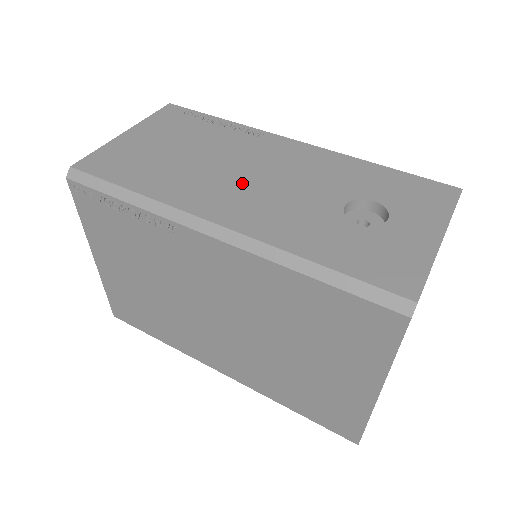
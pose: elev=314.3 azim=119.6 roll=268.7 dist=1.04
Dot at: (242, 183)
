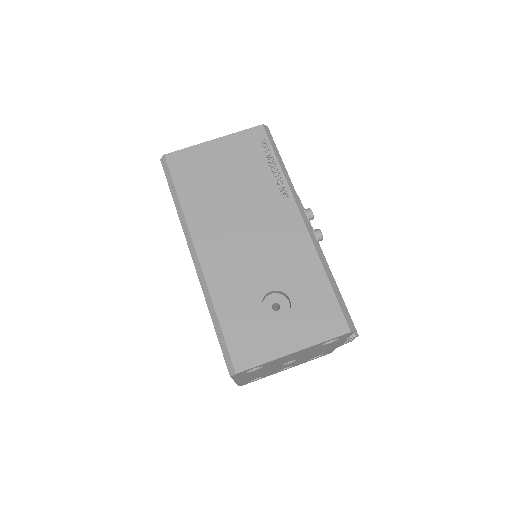
Dot at: (236, 233)
